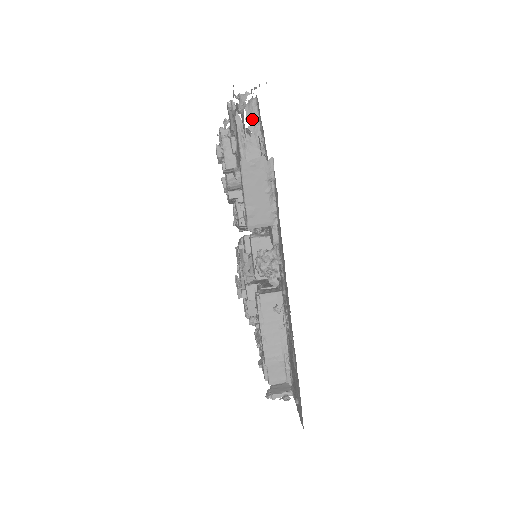
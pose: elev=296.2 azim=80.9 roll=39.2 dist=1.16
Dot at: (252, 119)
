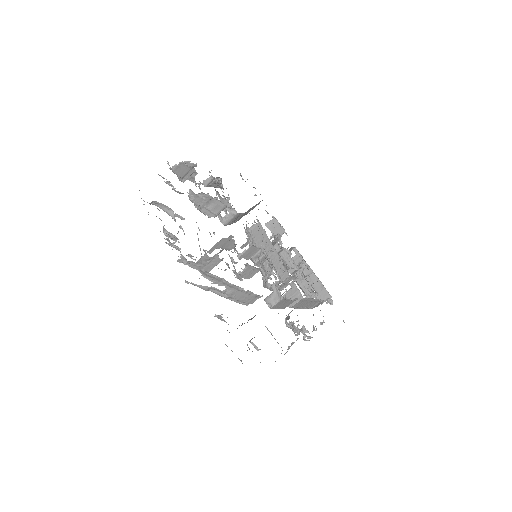
Dot at: (216, 280)
